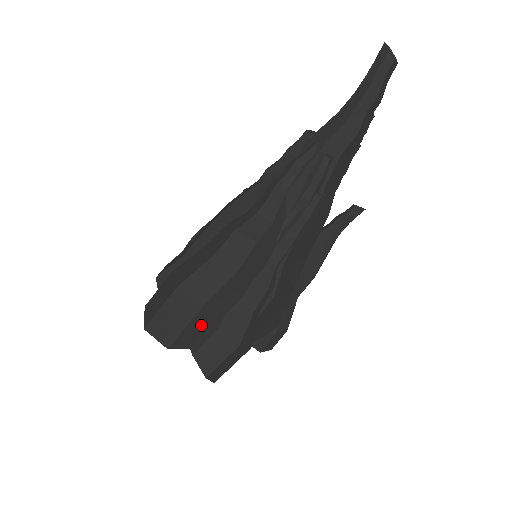
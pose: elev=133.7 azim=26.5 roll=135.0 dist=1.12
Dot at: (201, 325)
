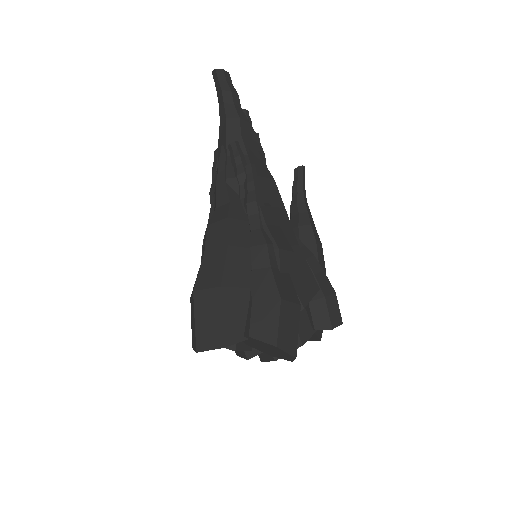
Dot at: (235, 307)
